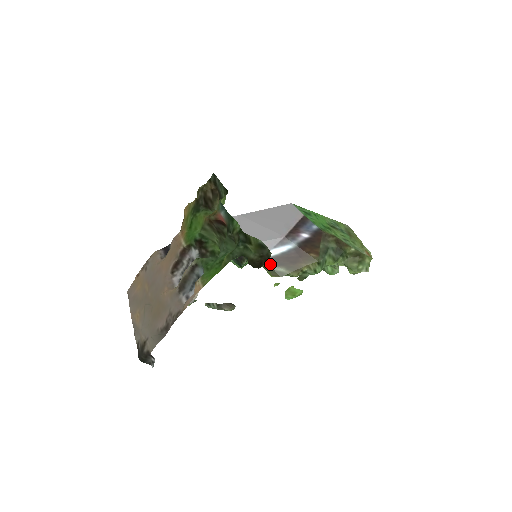
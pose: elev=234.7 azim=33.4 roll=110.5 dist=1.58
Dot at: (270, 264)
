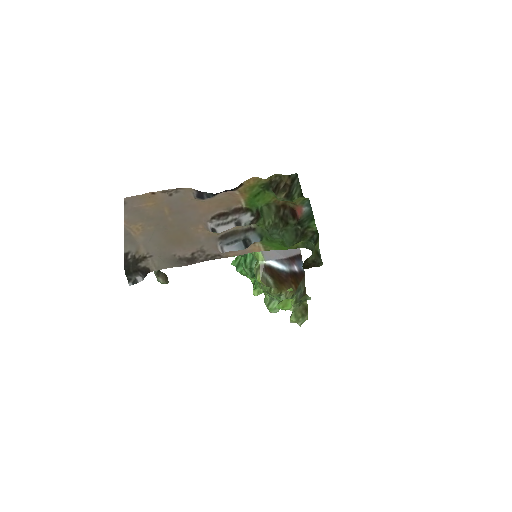
Dot at: (266, 270)
